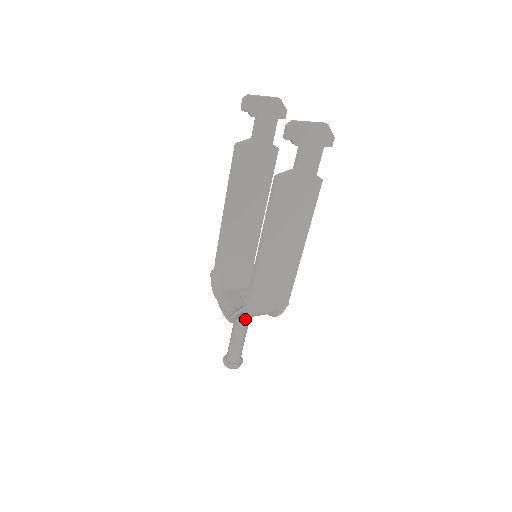
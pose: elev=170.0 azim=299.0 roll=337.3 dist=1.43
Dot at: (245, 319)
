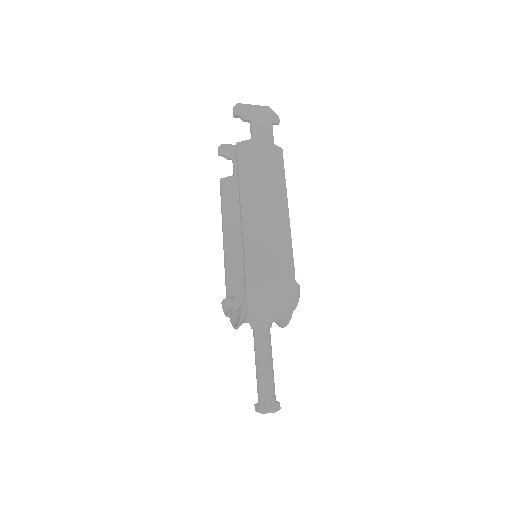
Dot at: (263, 330)
